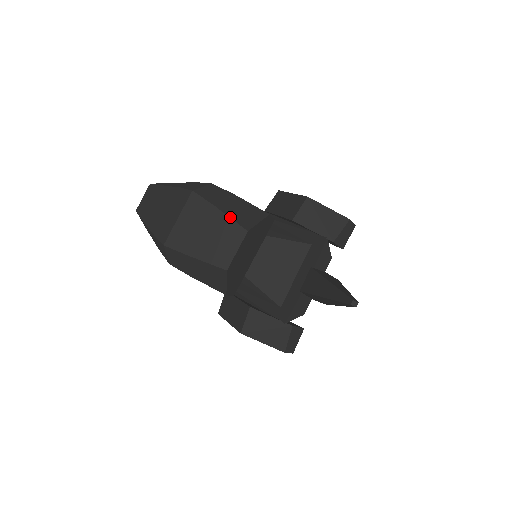
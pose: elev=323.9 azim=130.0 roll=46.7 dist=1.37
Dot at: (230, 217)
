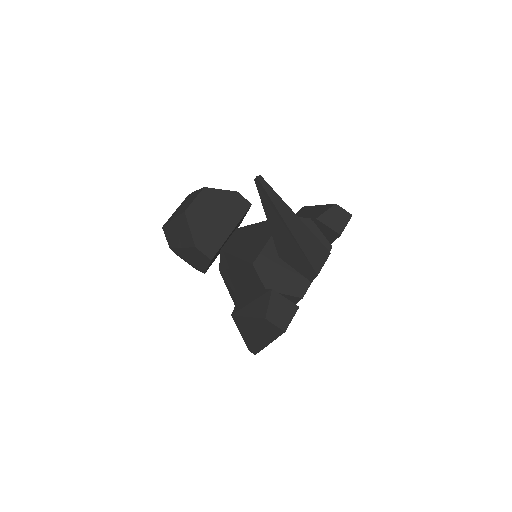
Dot at: (199, 189)
